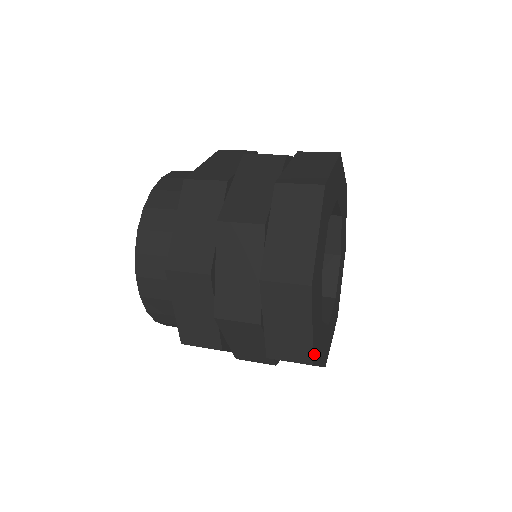
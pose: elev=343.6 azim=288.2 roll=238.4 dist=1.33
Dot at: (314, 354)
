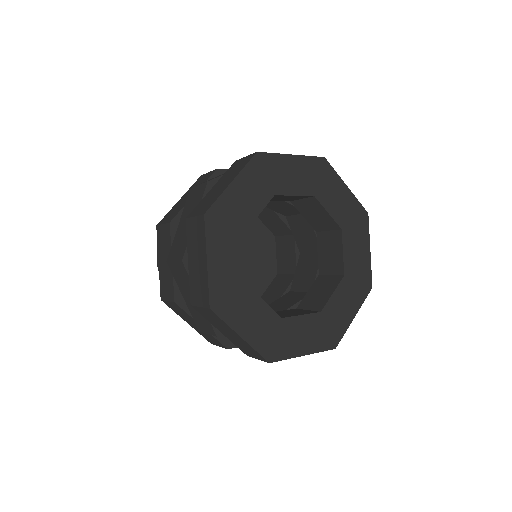
Dot at: (215, 299)
